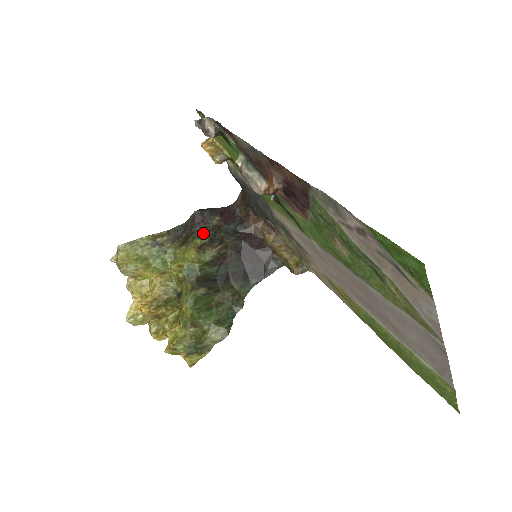
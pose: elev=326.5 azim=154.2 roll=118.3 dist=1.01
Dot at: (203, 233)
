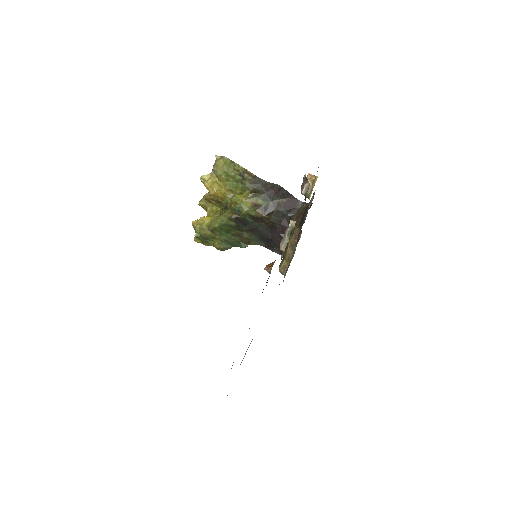
Dot at: (268, 199)
